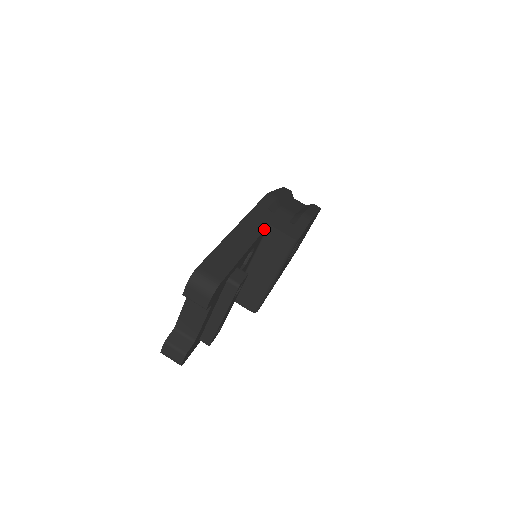
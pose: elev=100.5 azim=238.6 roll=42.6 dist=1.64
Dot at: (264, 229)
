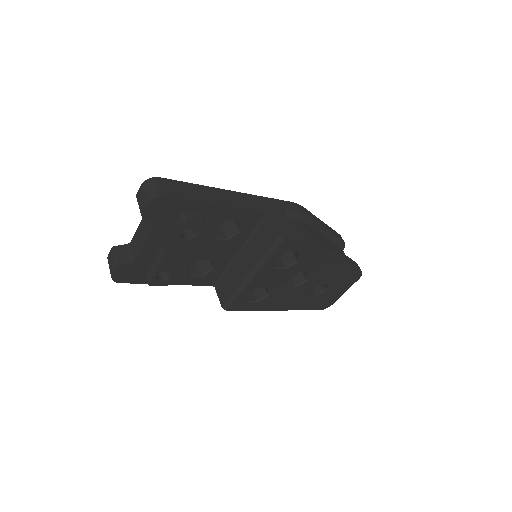
Dot at: (258, 211)
